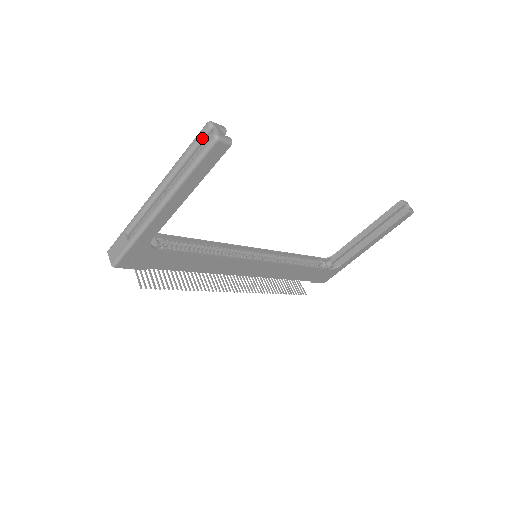
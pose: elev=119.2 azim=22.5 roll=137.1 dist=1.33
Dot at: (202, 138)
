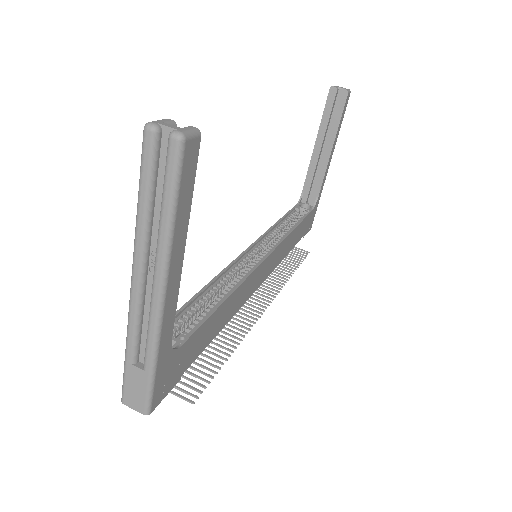
Dot at: (153, 157)
